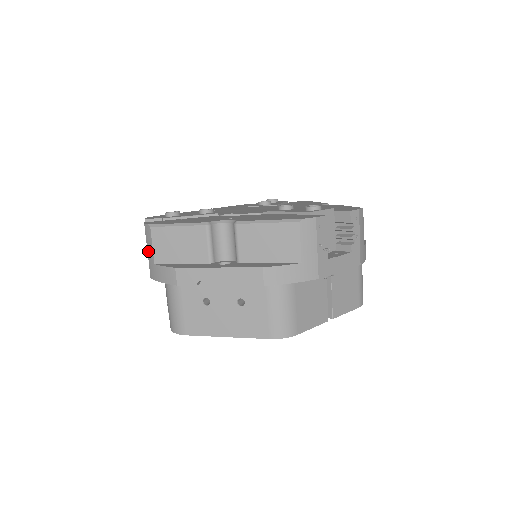
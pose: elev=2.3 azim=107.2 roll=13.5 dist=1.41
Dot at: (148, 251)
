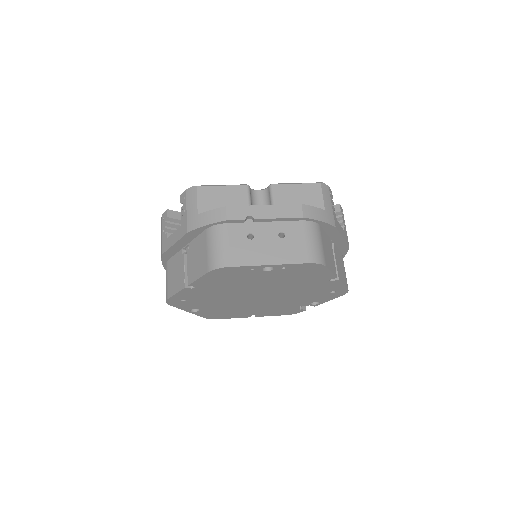
Dot at: (188, 209)
